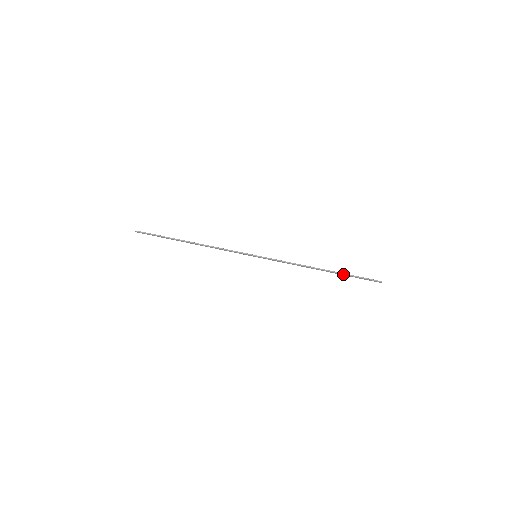
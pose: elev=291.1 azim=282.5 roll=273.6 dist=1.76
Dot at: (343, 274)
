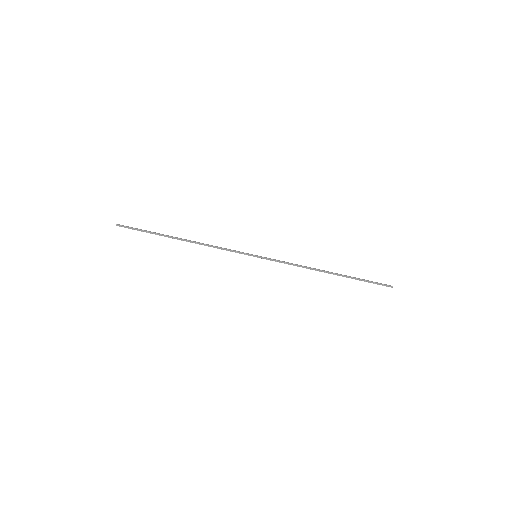
Dot at: occluded
